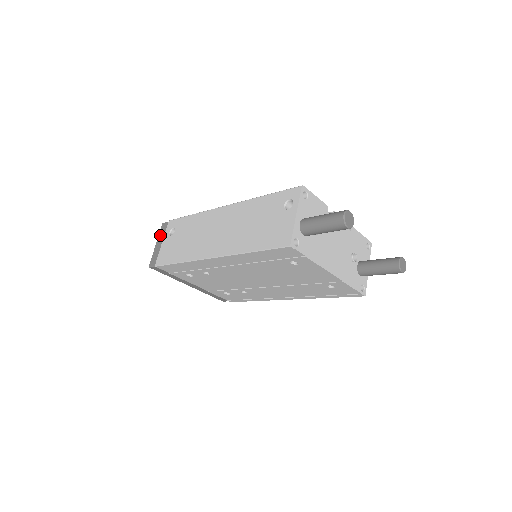
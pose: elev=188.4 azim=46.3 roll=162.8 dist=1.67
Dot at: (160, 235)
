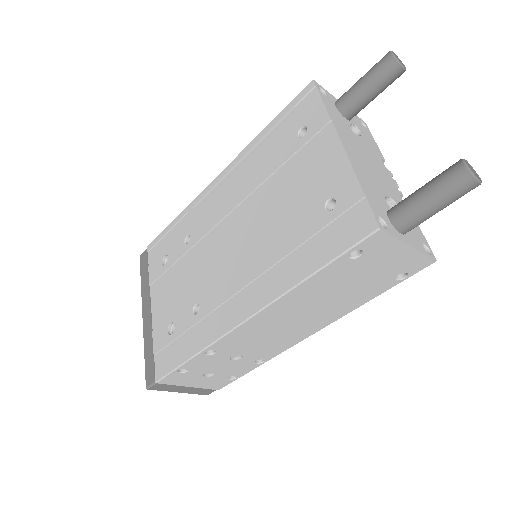
Dot at: occluded
